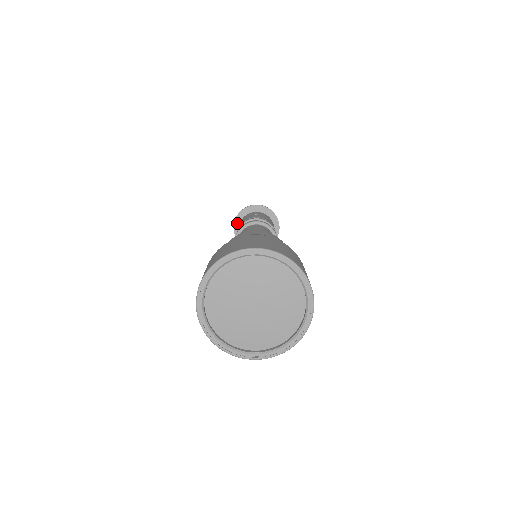
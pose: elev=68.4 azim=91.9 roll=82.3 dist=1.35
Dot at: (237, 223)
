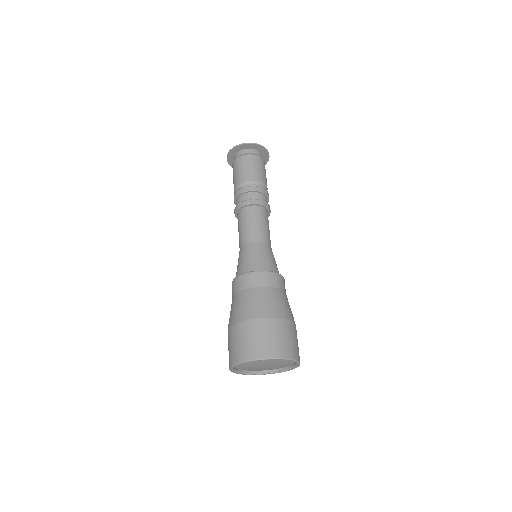
Dot at: (230, 162)
